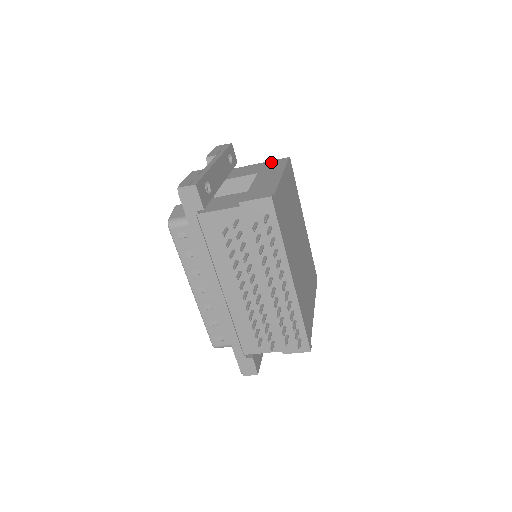
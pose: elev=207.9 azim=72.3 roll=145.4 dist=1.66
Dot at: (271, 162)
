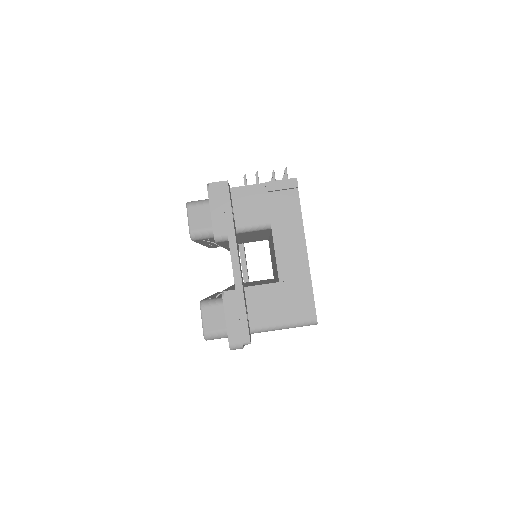
Dot at: occluded
